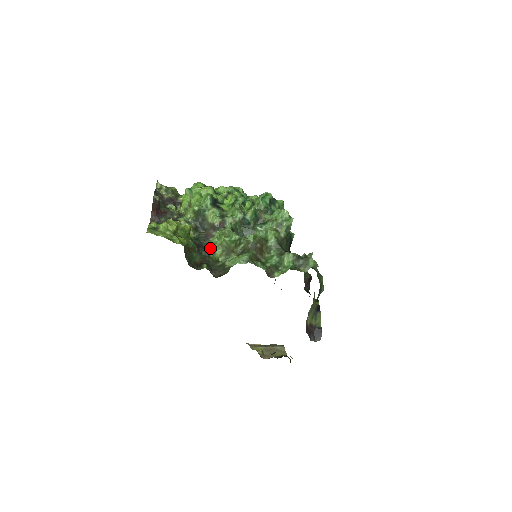
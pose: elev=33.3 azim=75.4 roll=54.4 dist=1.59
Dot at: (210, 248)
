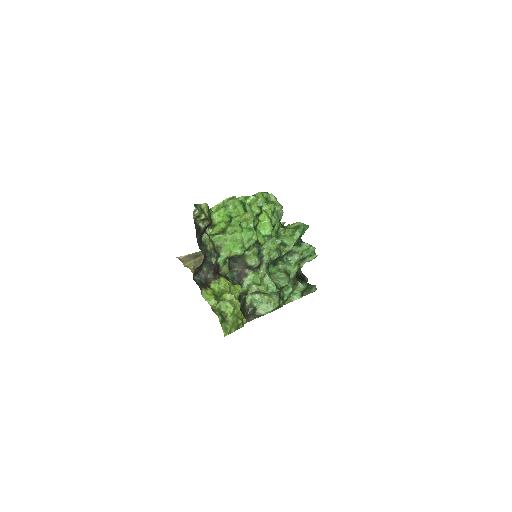
Dot at: (245, 294)
